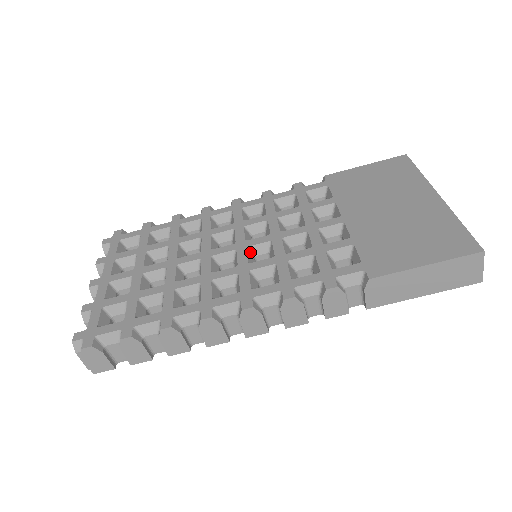
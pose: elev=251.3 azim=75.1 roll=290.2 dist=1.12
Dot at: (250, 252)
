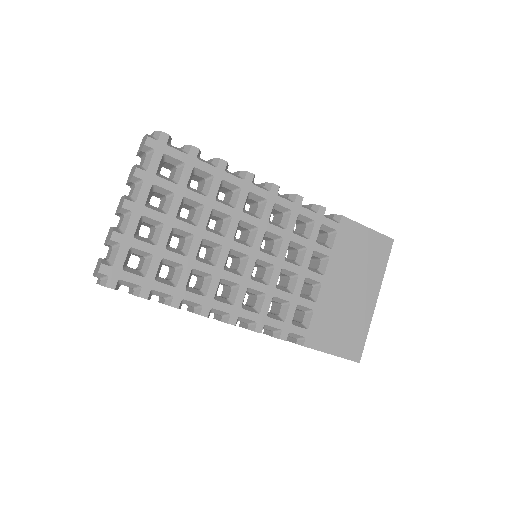
Dot at: (256, 262)
